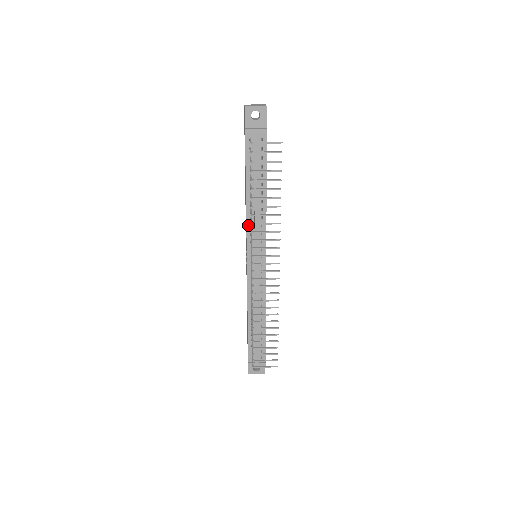
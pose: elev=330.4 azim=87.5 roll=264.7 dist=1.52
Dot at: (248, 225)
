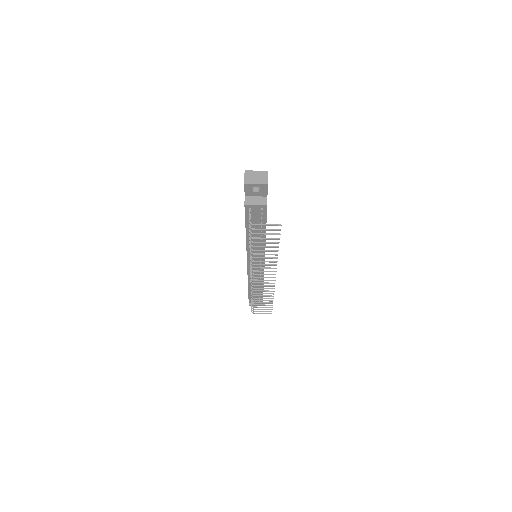
Dot at: (248, 250)
